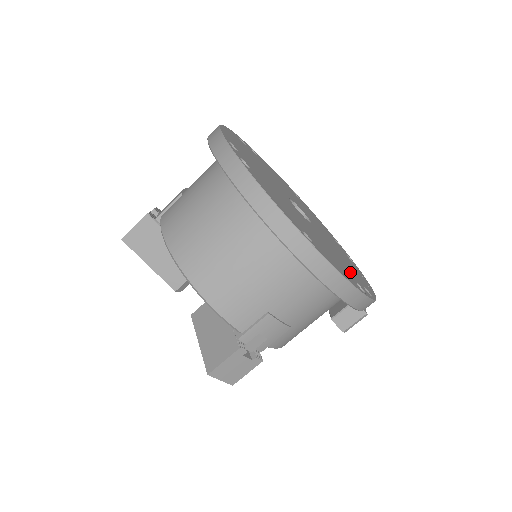
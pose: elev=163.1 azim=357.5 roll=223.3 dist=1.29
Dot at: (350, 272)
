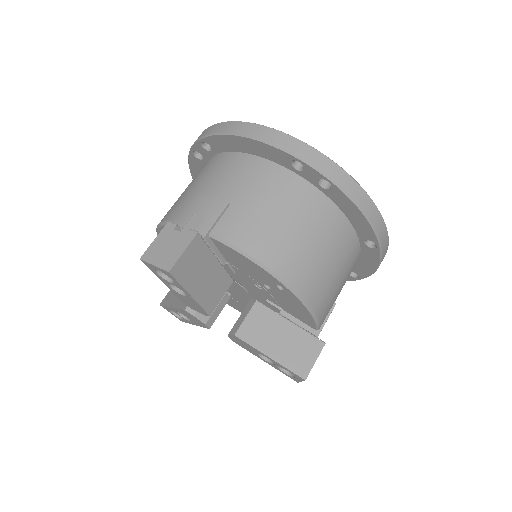
Dot at: occluded
